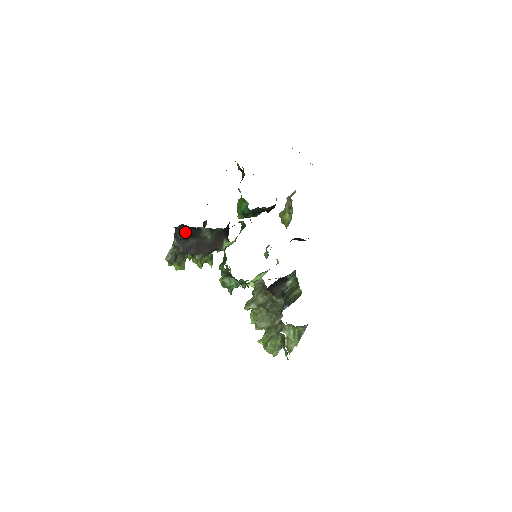
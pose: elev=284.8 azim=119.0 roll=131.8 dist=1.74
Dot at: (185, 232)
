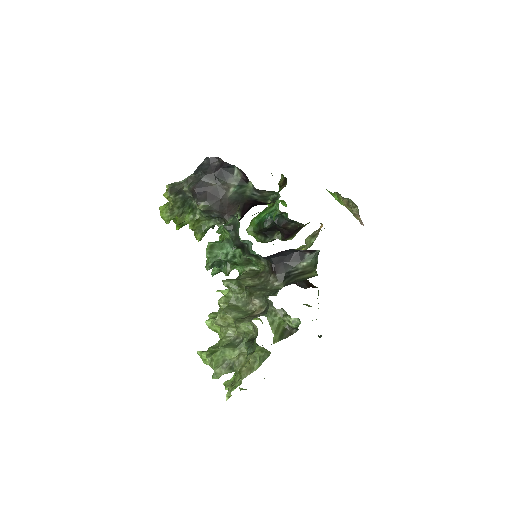
Dot at: (212, 169)
